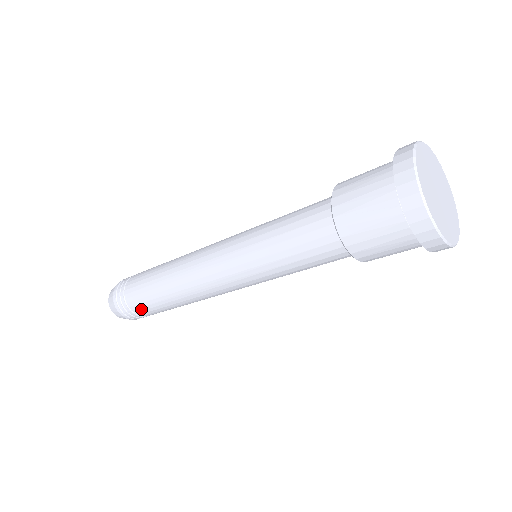
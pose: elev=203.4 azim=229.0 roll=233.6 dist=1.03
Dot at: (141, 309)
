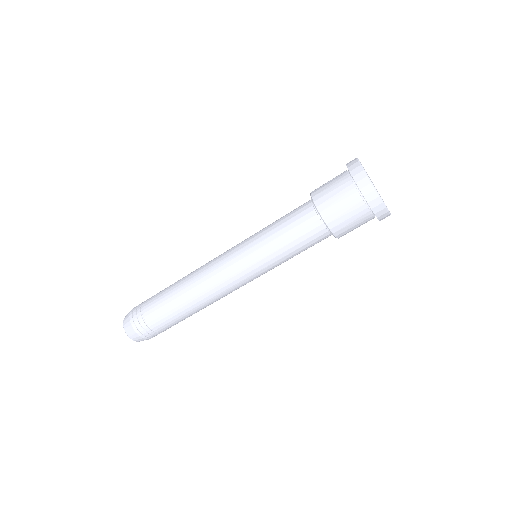
Dot at: (150, 307)
